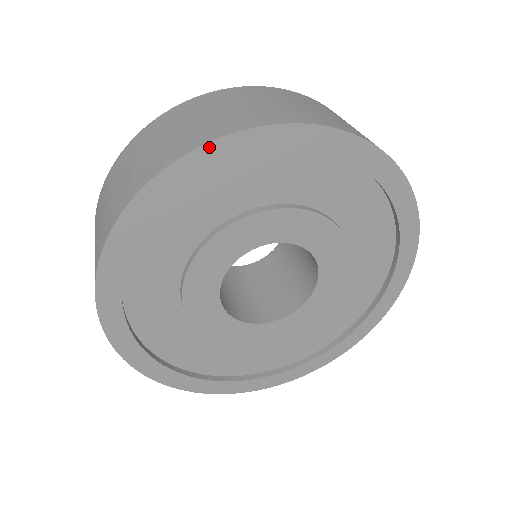
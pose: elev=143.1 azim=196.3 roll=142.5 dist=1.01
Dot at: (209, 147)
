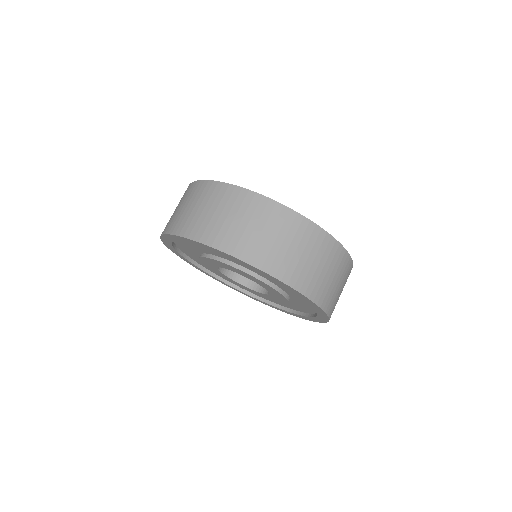
Dot at: (293, 289)
